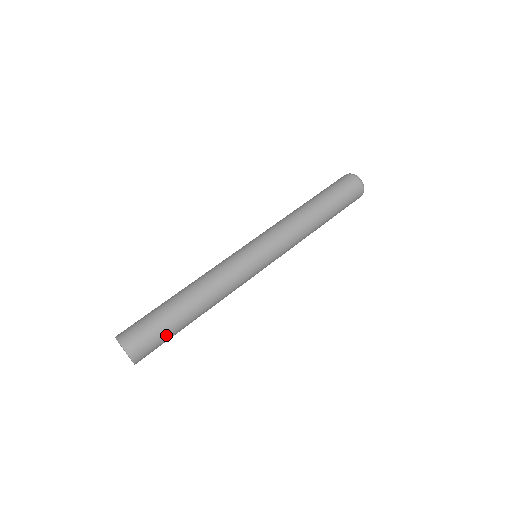
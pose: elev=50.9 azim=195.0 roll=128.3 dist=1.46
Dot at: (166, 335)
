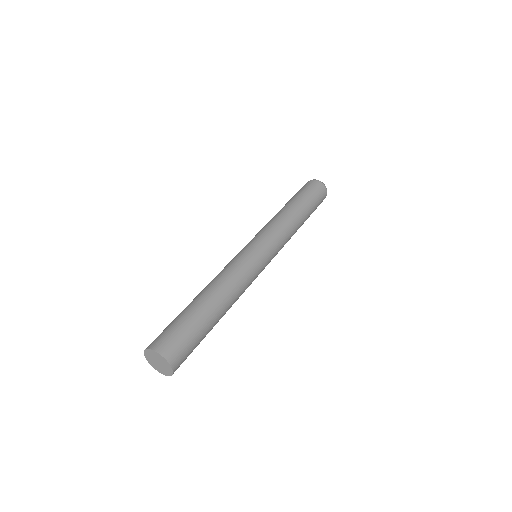
Dot at: (197, 345)
